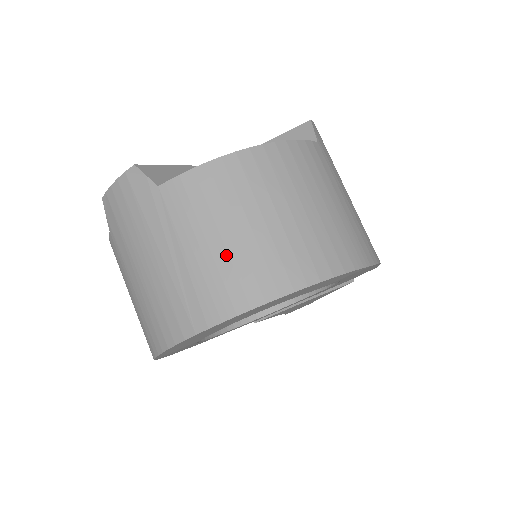
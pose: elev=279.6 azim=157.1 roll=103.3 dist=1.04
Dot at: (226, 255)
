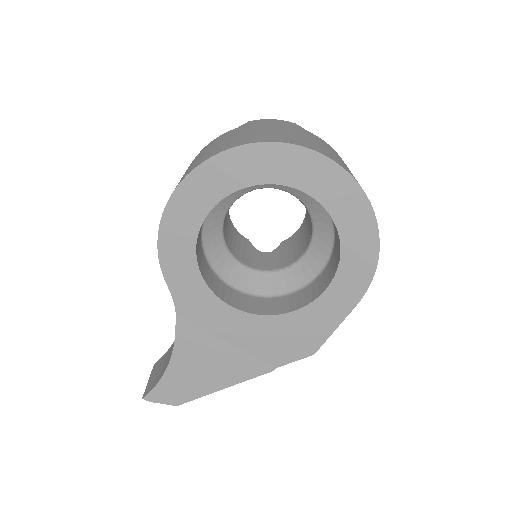
Dot at: (335, 156)
